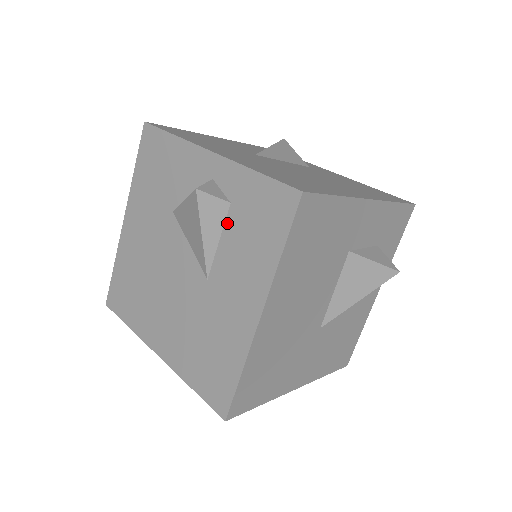
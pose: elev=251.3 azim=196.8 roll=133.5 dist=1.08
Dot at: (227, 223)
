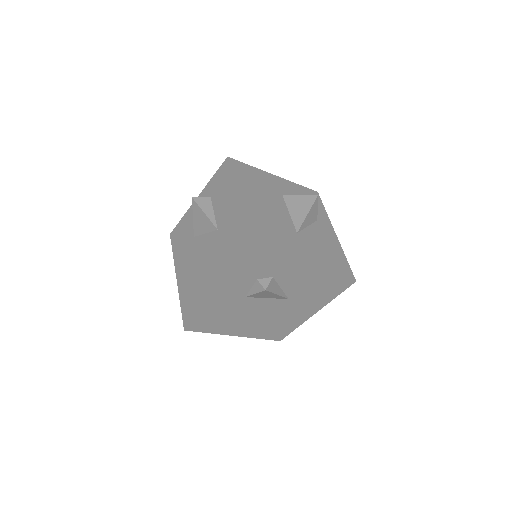
Dot at: (213, 203)
